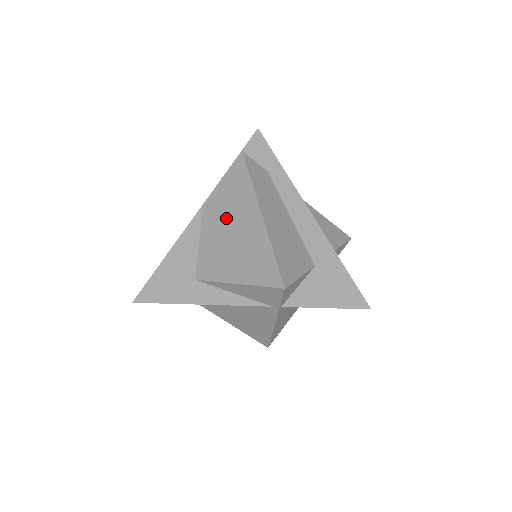
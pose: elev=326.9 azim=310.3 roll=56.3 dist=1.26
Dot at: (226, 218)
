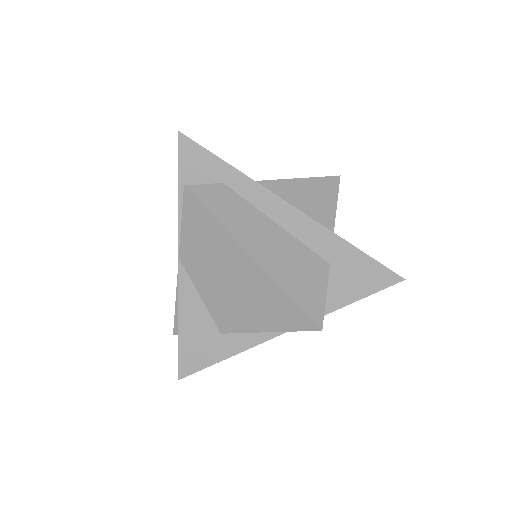
Dot at: (214, 268)
